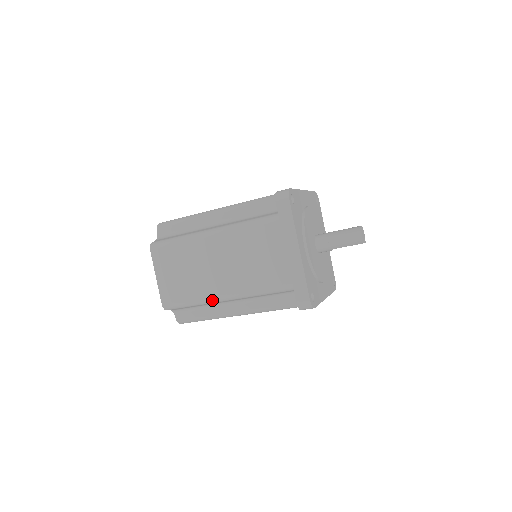
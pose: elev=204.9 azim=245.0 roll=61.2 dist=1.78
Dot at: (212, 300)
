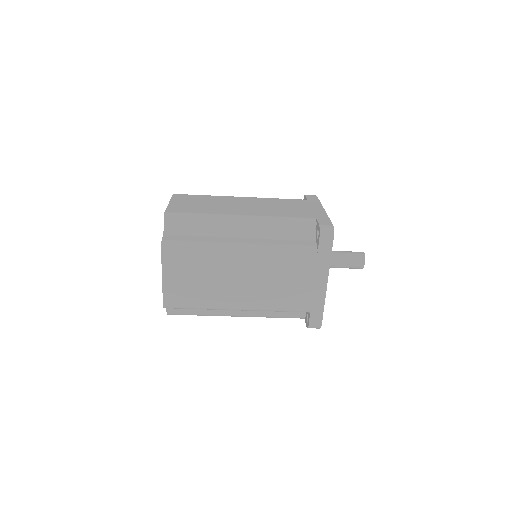
Dot at: (223, 309)
